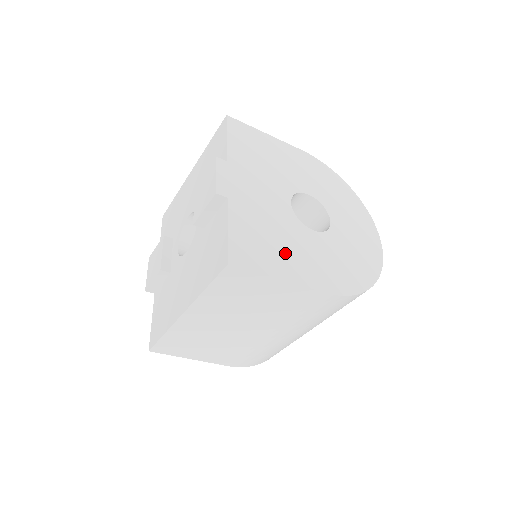
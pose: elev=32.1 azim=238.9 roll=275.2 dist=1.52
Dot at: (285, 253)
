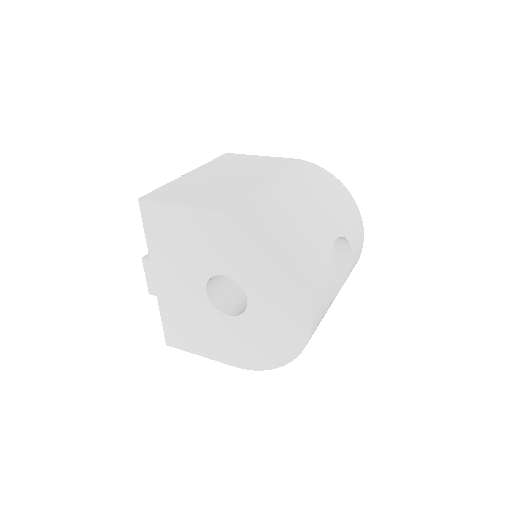
Dot at: (202, 337)
